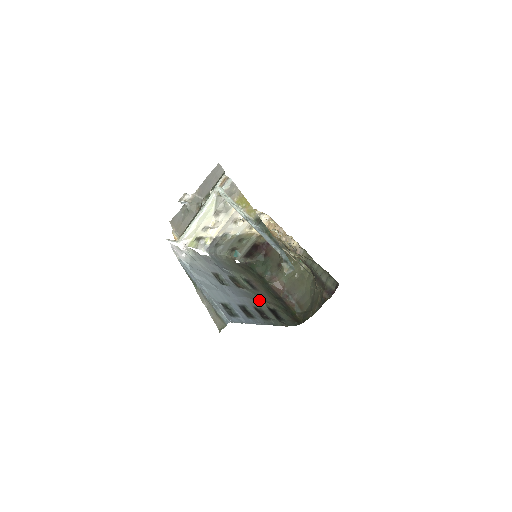
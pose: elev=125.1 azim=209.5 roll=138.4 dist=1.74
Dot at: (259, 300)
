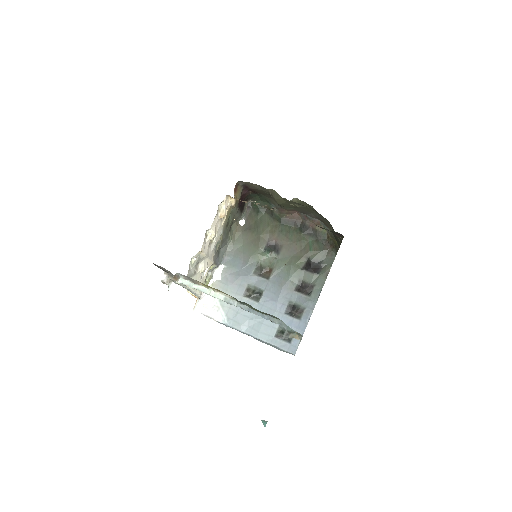
Dot at: (292, 271)
